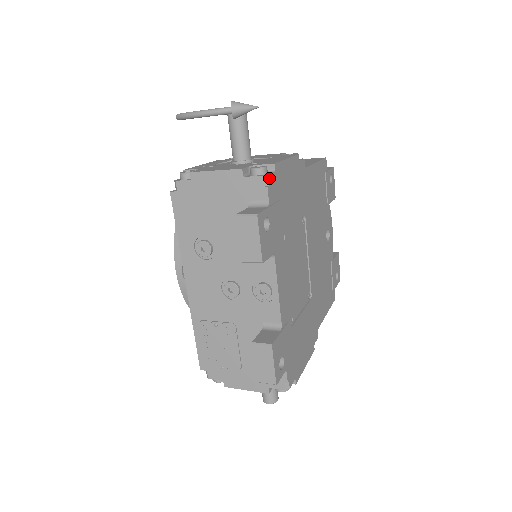
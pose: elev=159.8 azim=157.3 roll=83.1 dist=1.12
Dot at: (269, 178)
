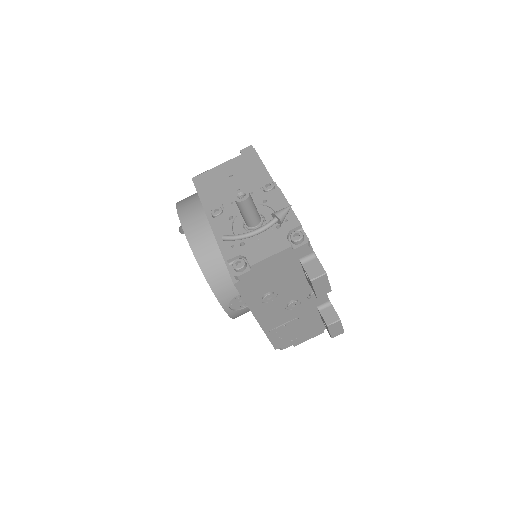
Dot at: (308, 239)
